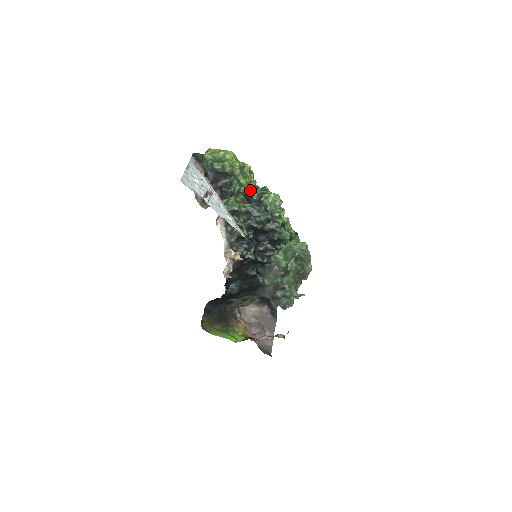
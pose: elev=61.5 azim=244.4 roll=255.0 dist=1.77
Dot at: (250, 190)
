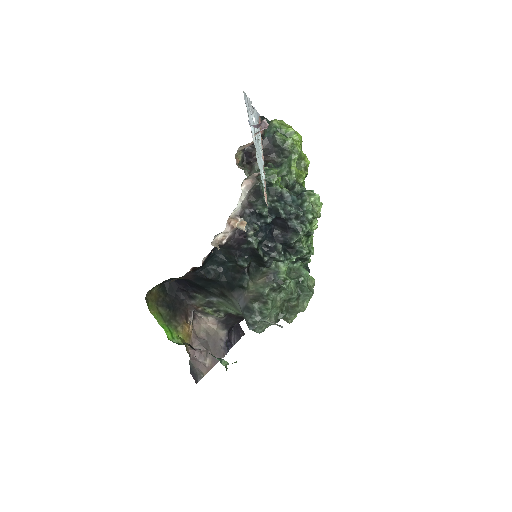
Dot at: occluded
